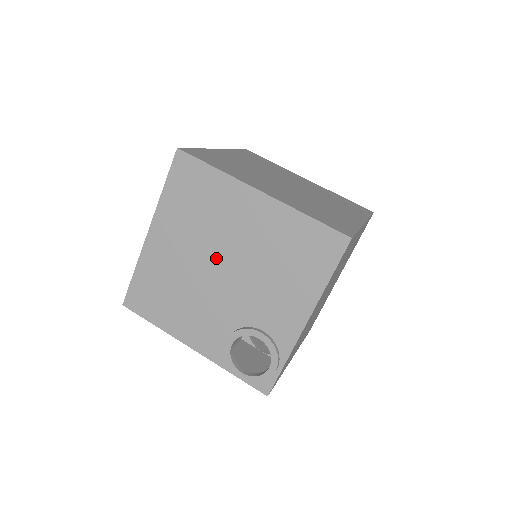
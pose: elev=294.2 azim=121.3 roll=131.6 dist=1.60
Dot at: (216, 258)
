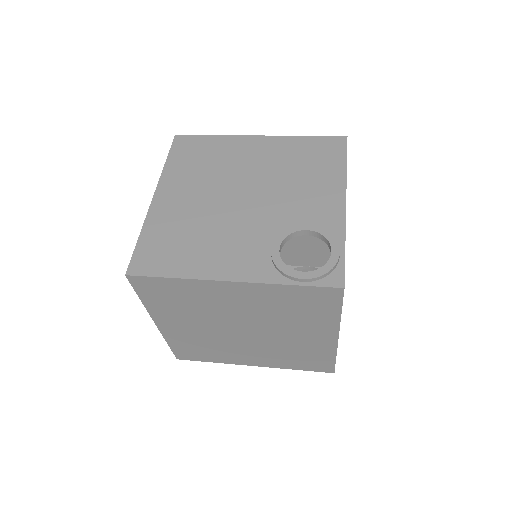
Dot at: (234, 189)
